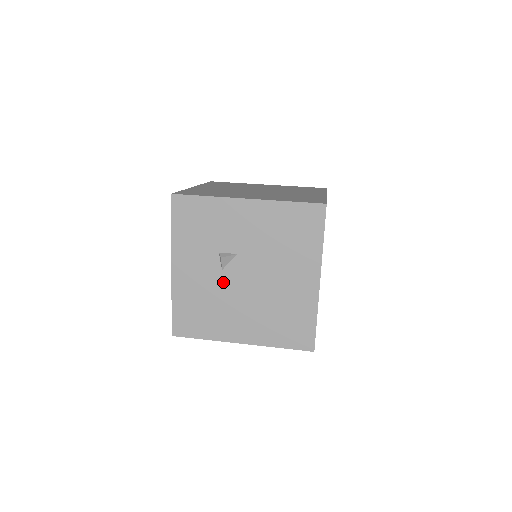
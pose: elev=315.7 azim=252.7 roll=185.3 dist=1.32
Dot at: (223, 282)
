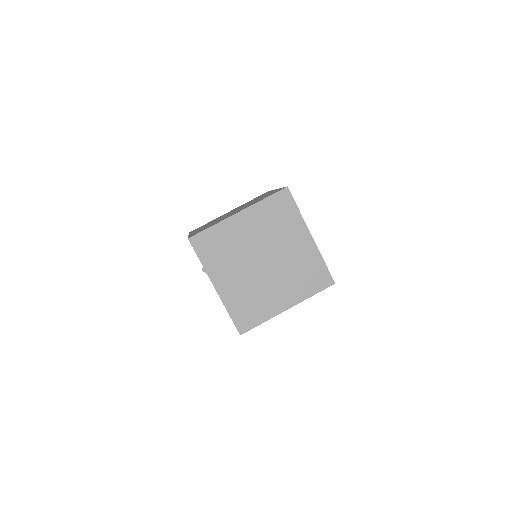
Dot at: occluded
